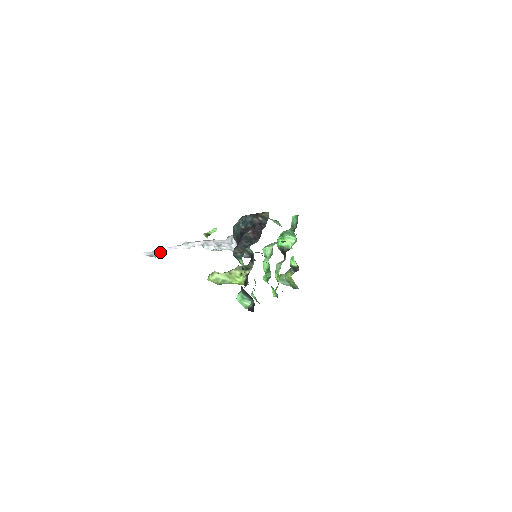
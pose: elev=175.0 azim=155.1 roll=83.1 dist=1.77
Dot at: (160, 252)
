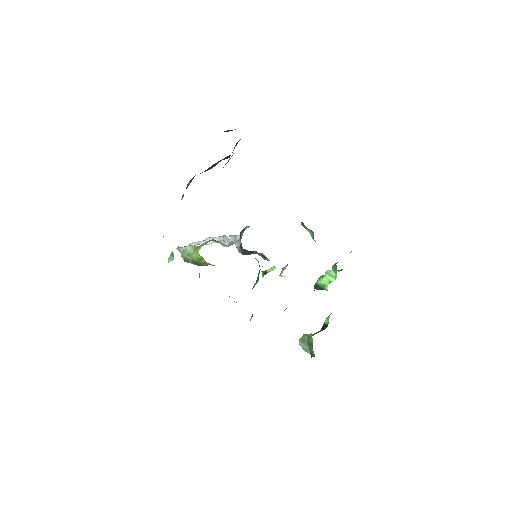
Dot at: occluded
